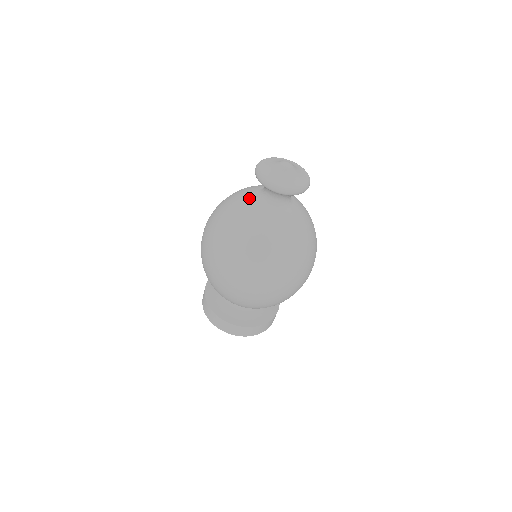
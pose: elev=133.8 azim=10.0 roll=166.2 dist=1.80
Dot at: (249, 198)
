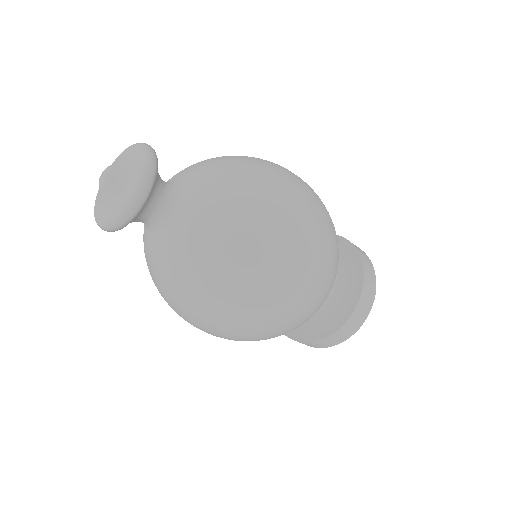
Dot at: occluded
